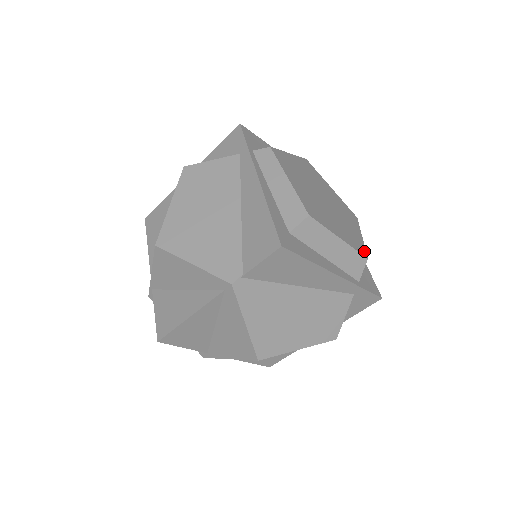
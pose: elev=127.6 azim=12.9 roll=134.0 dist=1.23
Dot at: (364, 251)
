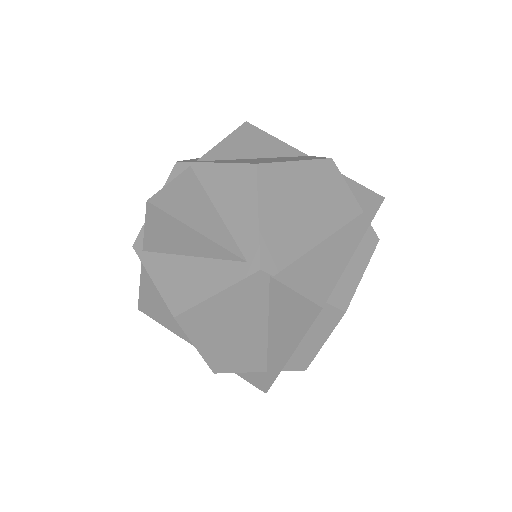
Dot at: occluded
